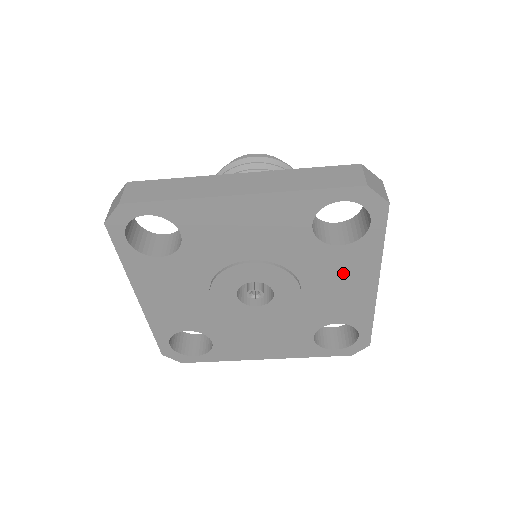
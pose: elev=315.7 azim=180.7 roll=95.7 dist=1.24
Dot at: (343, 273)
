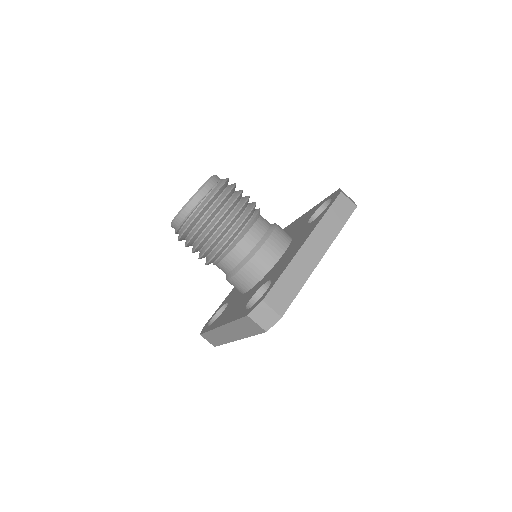
Dot at: occluded
